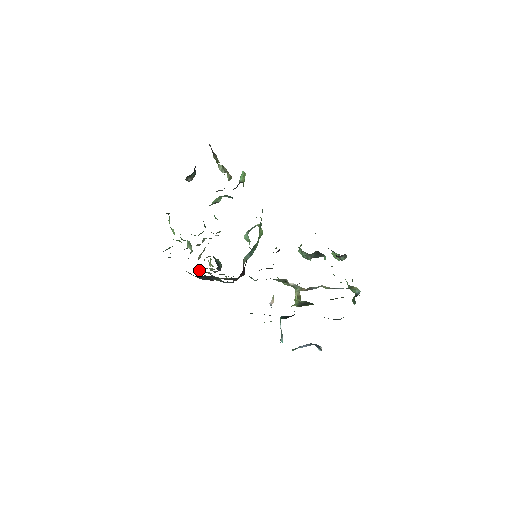
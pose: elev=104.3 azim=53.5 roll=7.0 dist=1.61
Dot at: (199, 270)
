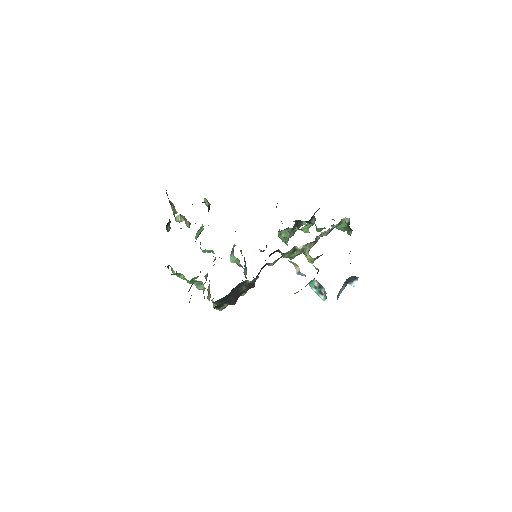
Dot at: (217, 305)
